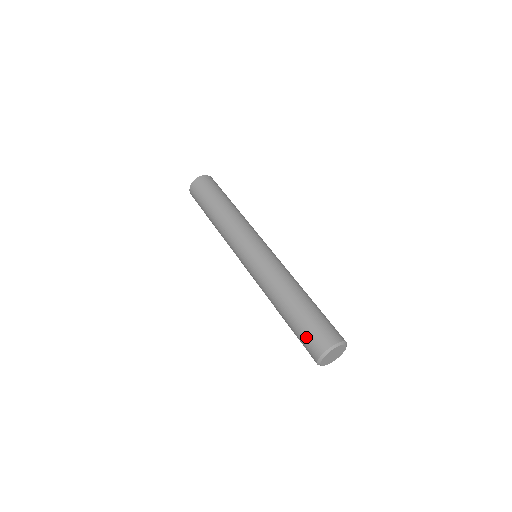
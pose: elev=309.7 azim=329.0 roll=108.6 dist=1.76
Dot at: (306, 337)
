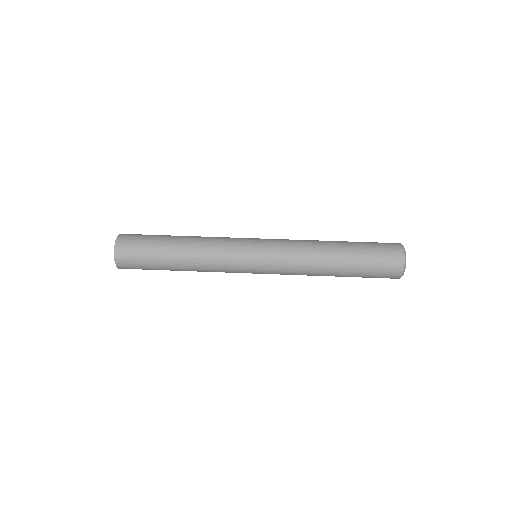
Dot at: (377, 277)
